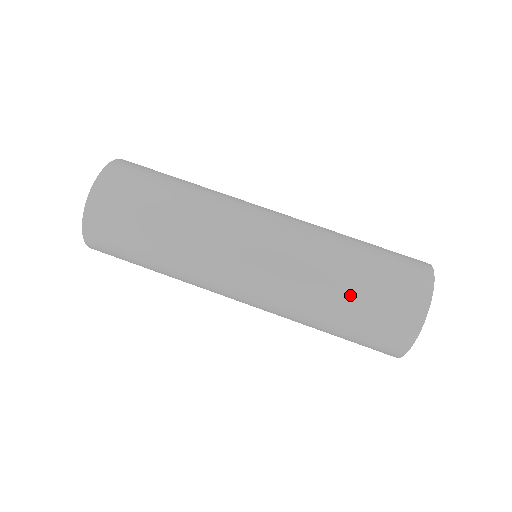
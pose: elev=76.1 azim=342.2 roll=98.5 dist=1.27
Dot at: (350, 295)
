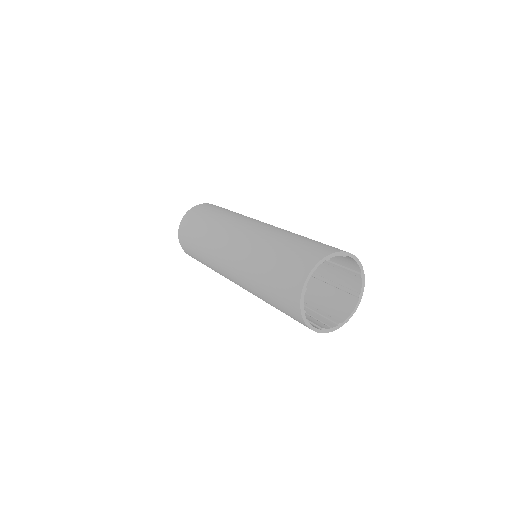
Dot at: (265, 278)
